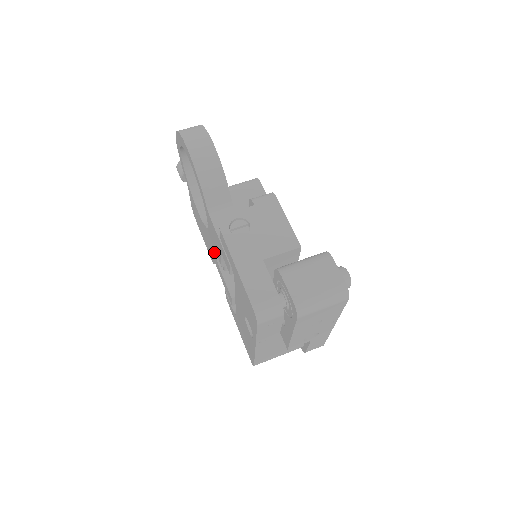
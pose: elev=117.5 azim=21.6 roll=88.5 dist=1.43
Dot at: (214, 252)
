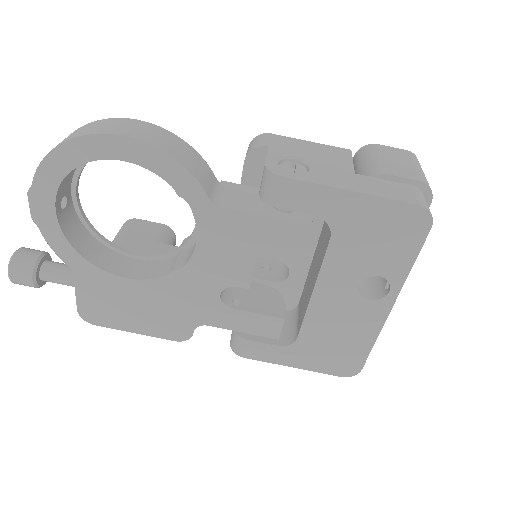
Dot at: (211, 293)
